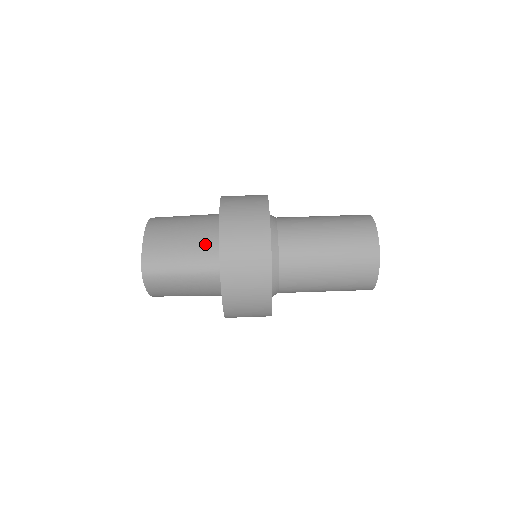
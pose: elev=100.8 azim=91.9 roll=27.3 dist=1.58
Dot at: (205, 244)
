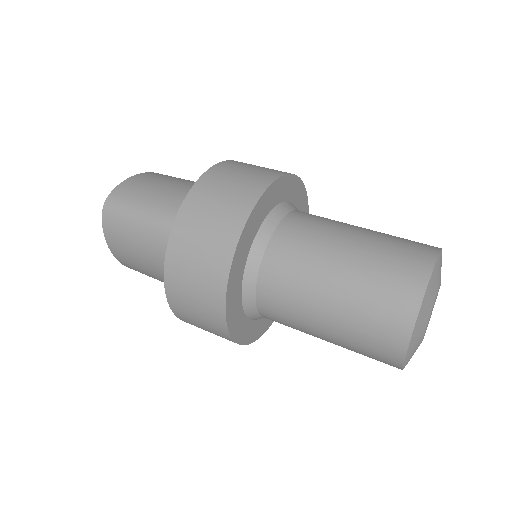
Dot at: occluded
